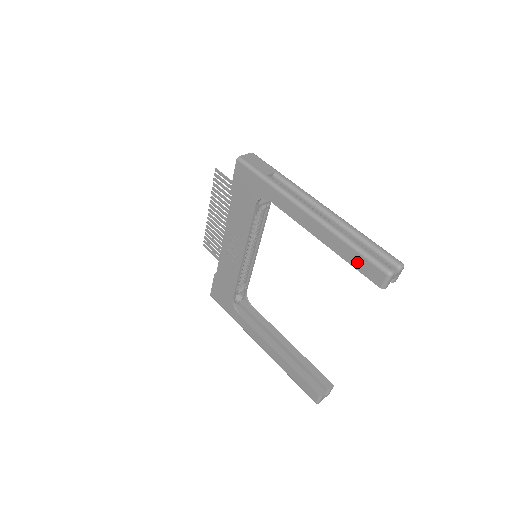
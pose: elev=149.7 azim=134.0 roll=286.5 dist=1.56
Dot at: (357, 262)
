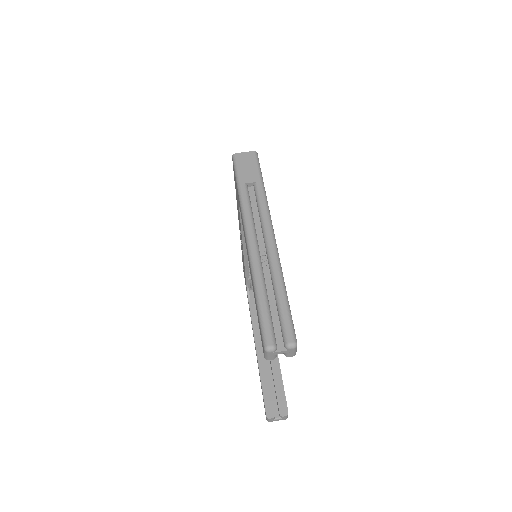
Dot at: occluded
